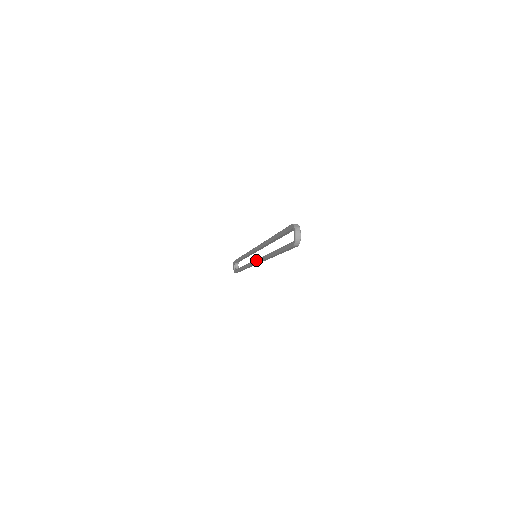
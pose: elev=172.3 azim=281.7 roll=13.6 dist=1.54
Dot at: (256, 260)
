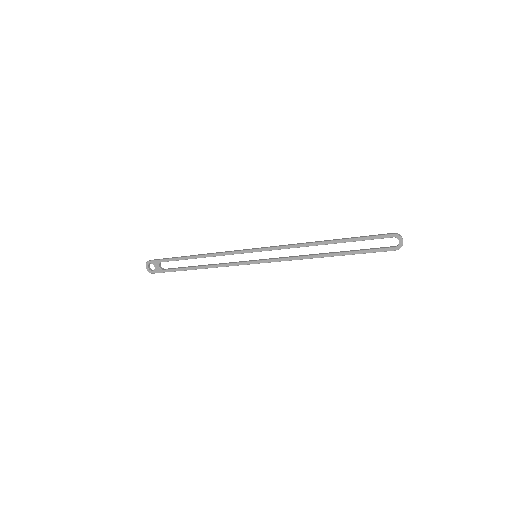
Dot at: (266, 260)
